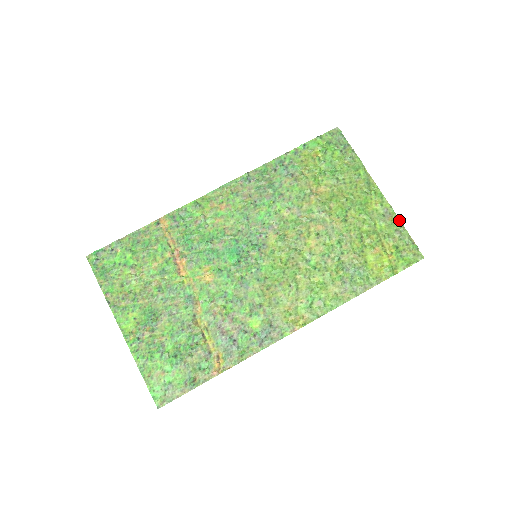
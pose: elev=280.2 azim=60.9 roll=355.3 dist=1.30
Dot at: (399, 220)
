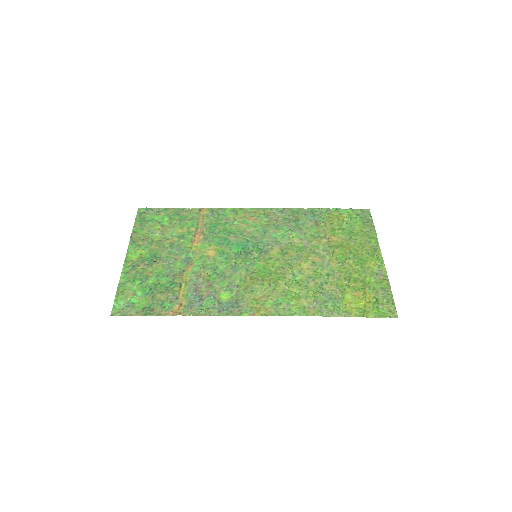
Dot at: (389, 283)
